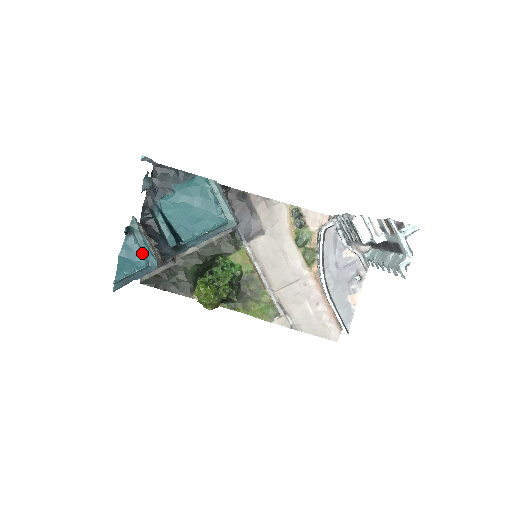
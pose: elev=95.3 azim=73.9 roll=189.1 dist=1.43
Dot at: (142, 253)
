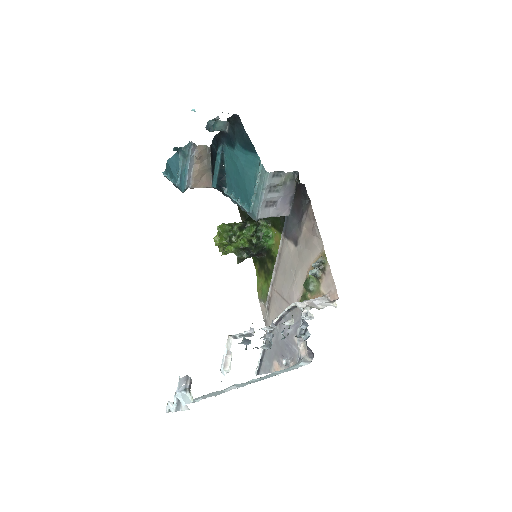
Dot at: (178, 174)
